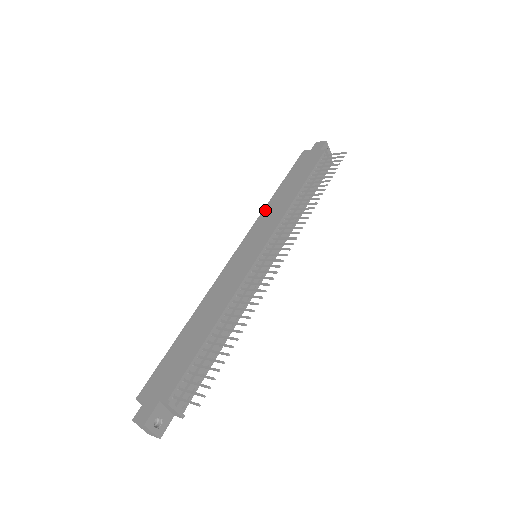
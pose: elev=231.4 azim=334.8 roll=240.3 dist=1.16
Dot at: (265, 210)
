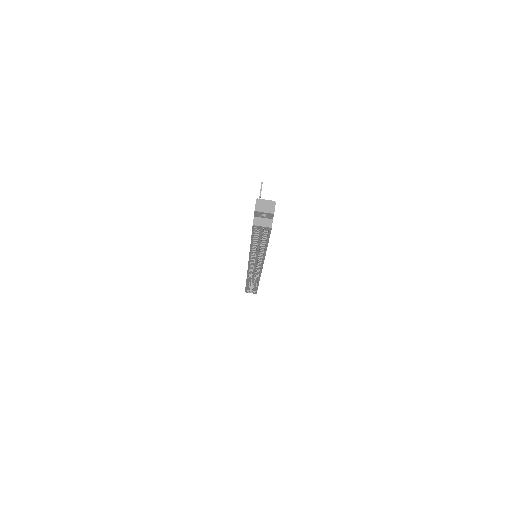
Dot at: occluded
